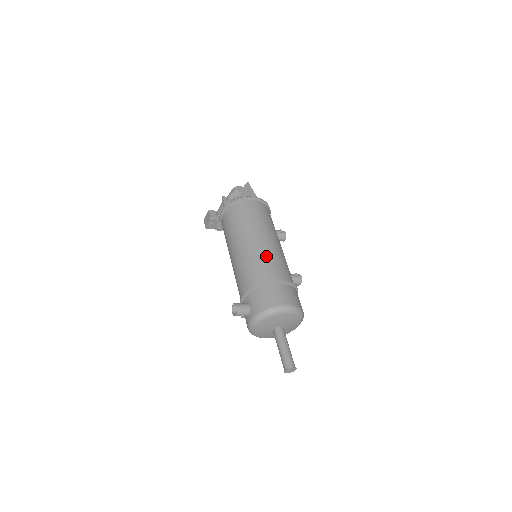
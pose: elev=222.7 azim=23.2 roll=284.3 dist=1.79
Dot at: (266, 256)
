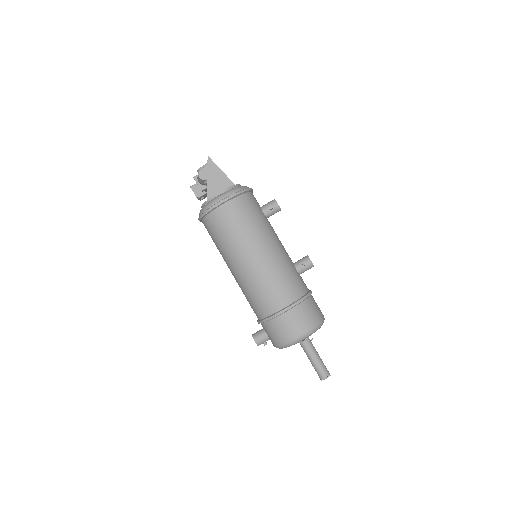
Dot at: (260, 284)
